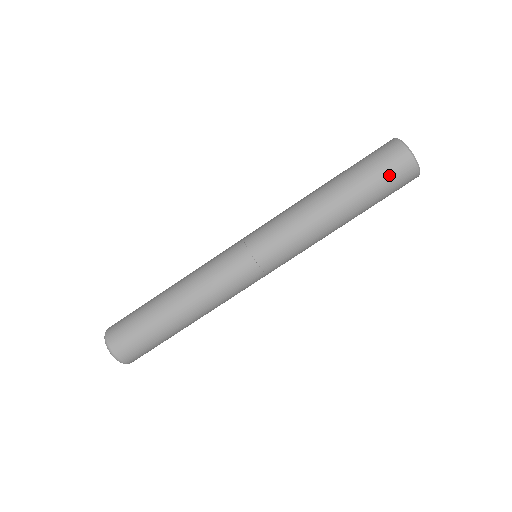
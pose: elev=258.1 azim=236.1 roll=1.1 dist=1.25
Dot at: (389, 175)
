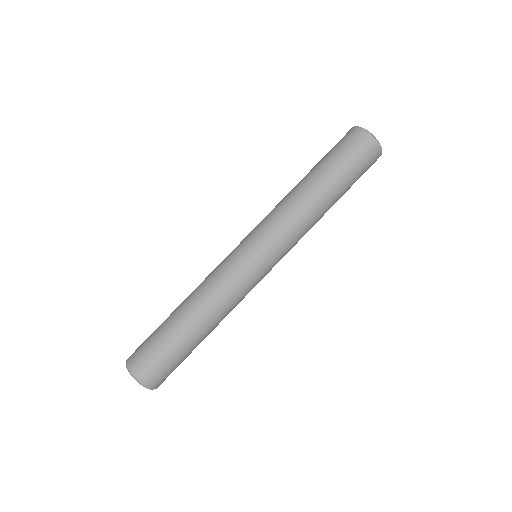
Dot at: (364, 167)
